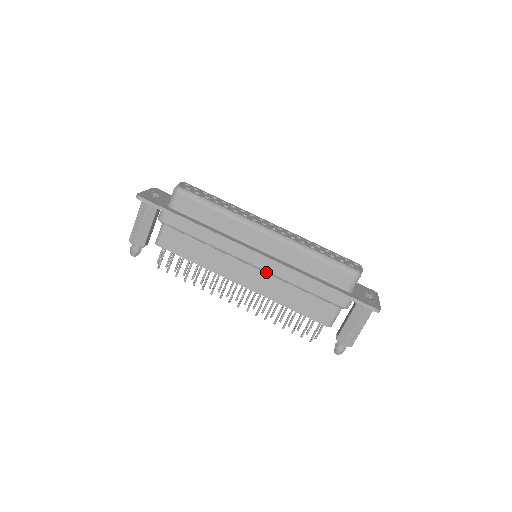
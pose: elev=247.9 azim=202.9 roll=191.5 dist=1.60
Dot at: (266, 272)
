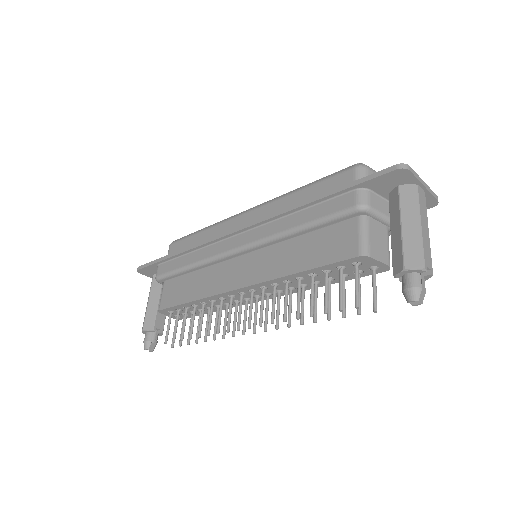
Dot at: (254, 244)
